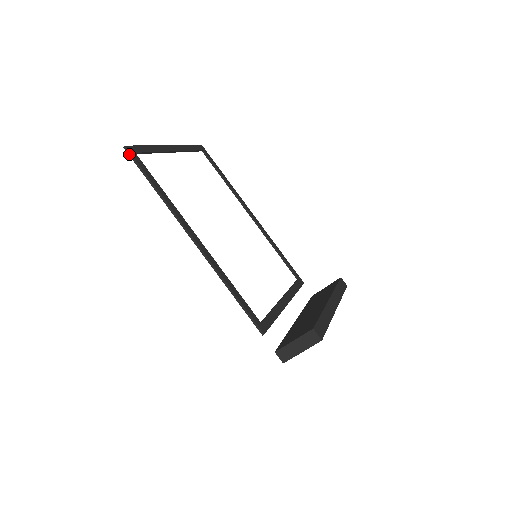
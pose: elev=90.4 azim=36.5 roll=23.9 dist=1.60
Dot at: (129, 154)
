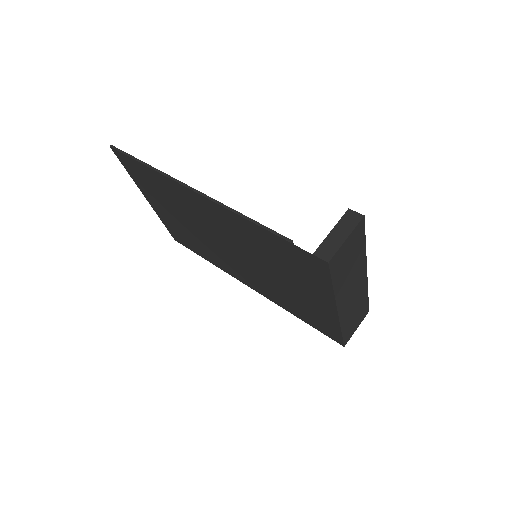
Dot at: (115, 149)
